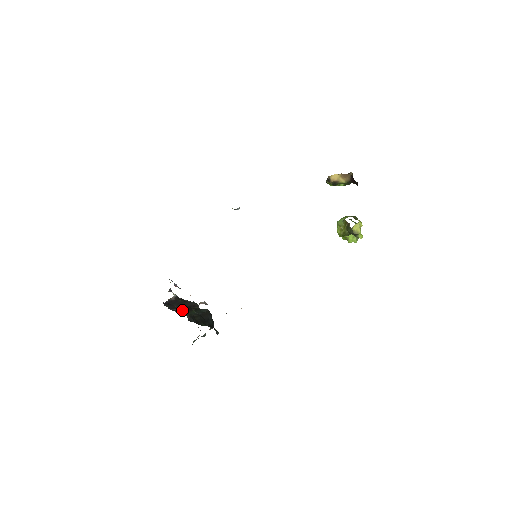
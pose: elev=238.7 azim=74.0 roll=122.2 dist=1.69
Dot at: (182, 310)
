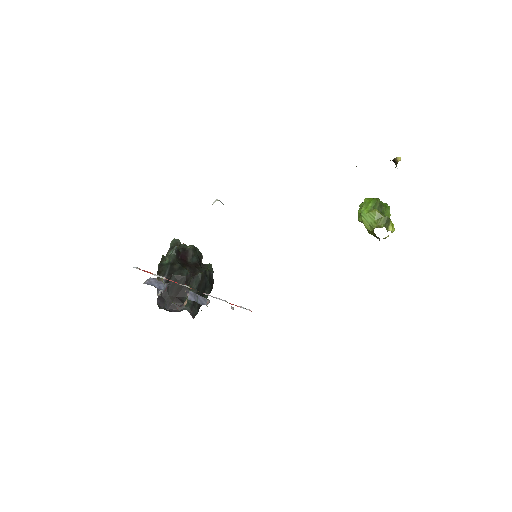
Dot at: (179, 298)
